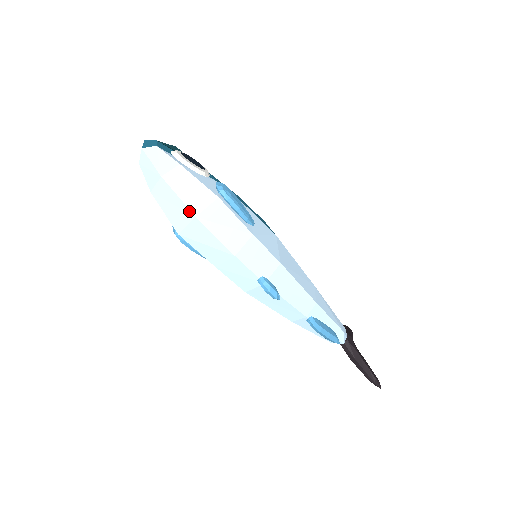
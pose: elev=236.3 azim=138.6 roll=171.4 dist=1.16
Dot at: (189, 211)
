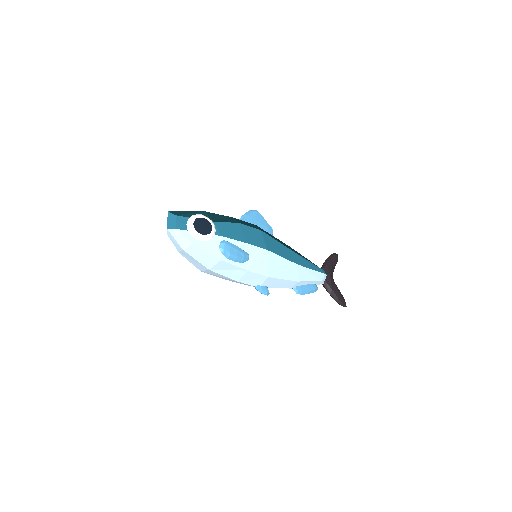
Dot at: (204, 267)
